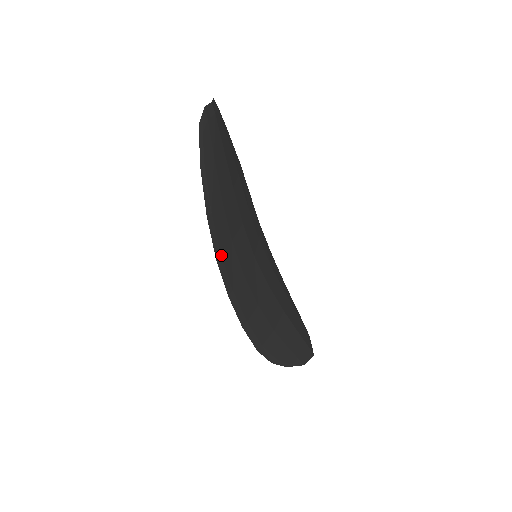
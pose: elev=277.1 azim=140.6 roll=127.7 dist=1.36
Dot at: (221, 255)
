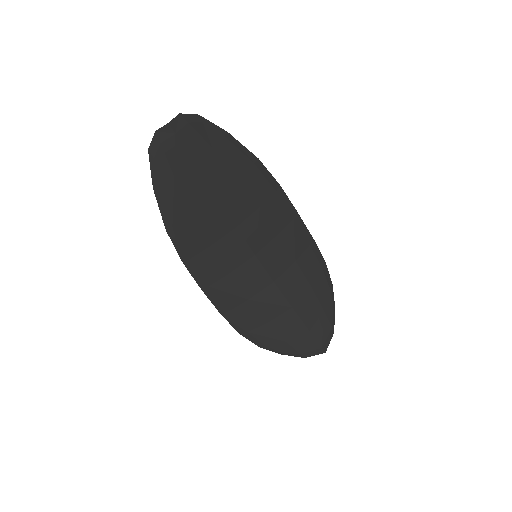
Dot at: (190, 259)
